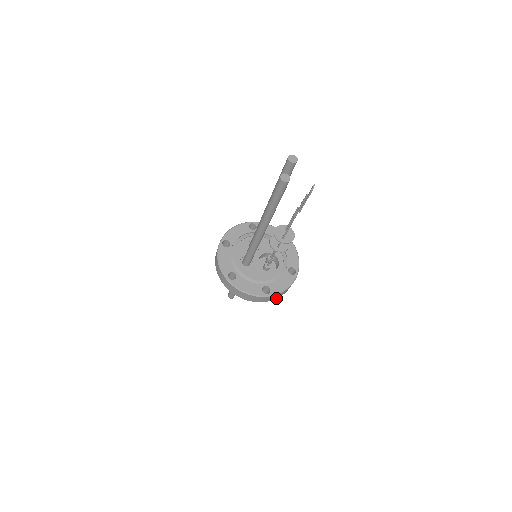
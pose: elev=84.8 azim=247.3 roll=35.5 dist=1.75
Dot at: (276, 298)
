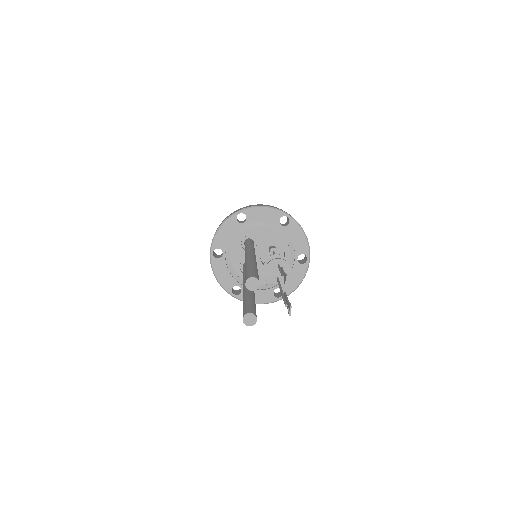
Dot at: occluded
